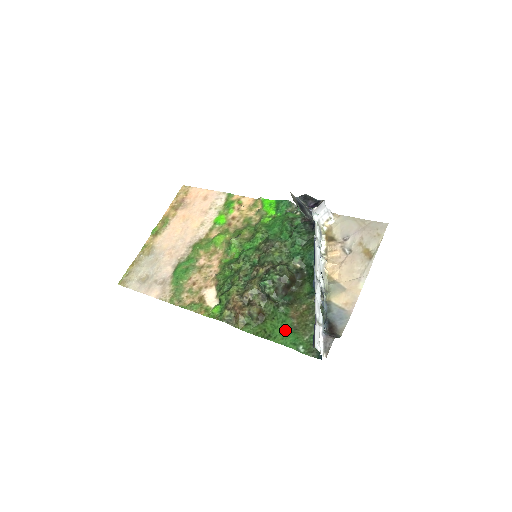
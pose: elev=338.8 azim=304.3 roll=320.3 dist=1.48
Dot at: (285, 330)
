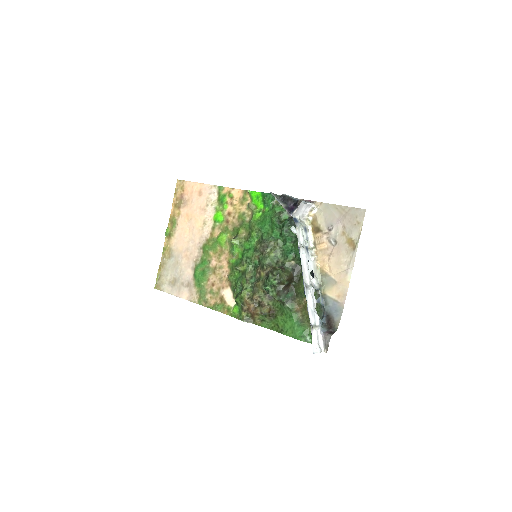
Dot at: (293, 325)
